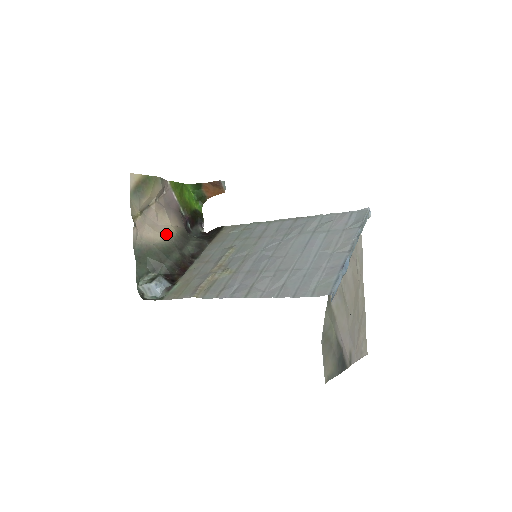
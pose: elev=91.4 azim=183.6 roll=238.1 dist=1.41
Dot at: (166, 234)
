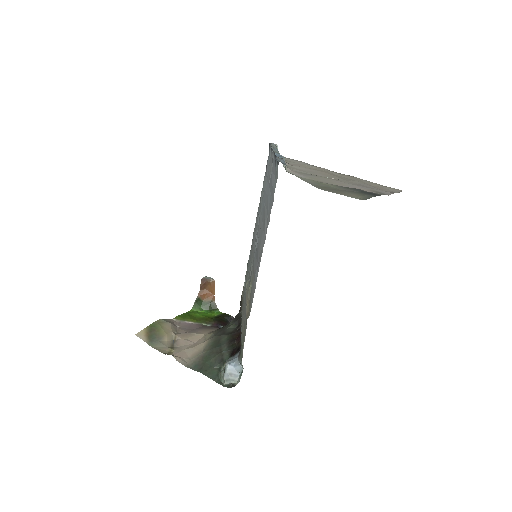
Dot at: (206, 340)
